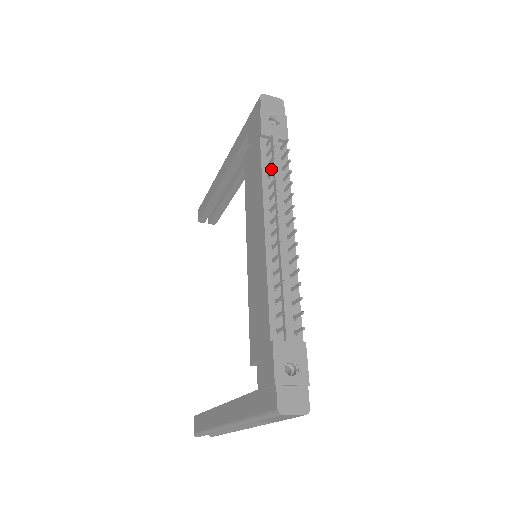
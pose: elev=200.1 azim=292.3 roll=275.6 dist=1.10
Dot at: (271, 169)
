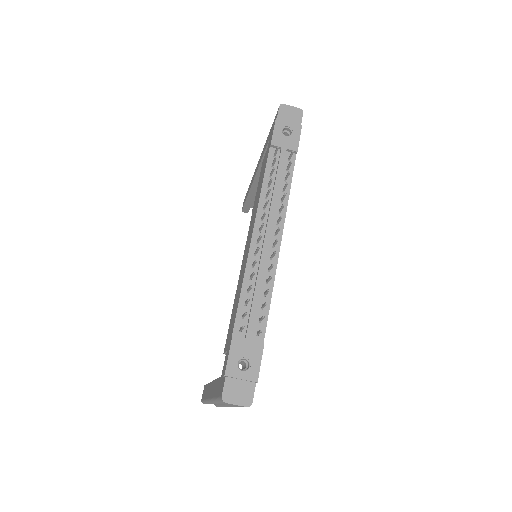
Dot at: (273, 178)
